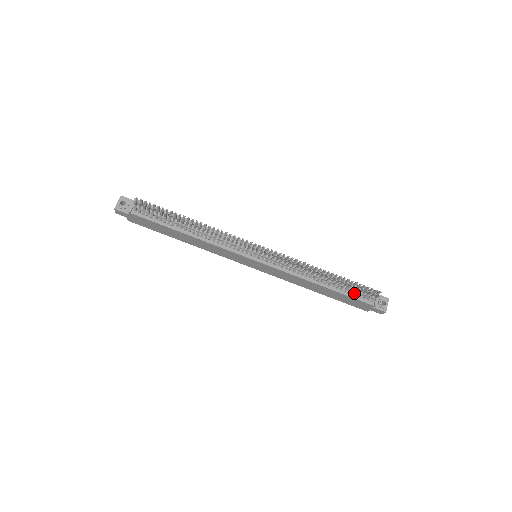
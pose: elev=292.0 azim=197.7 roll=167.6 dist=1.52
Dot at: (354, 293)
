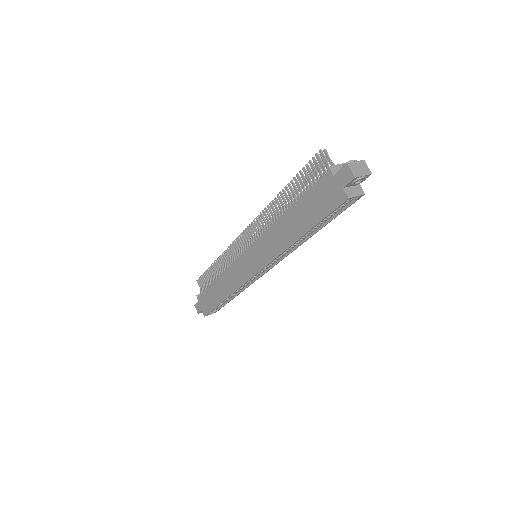
Dot at: (311, 185)
